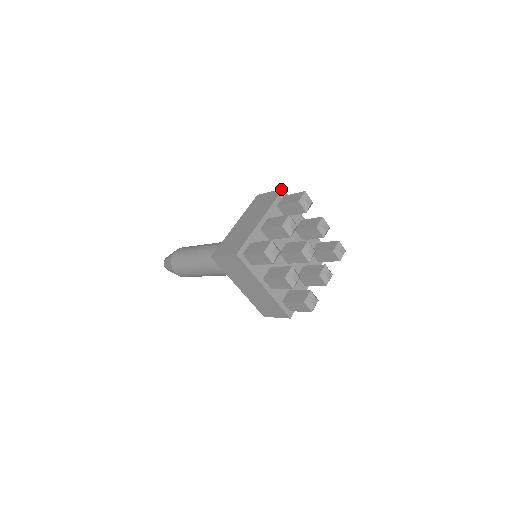
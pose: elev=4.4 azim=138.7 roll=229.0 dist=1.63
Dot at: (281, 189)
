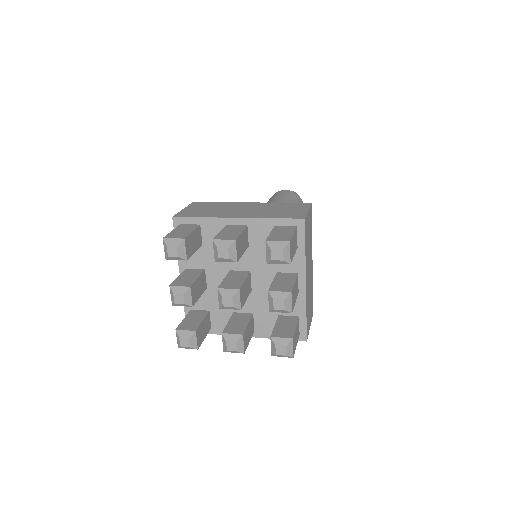
Dot at: (304, 217)
